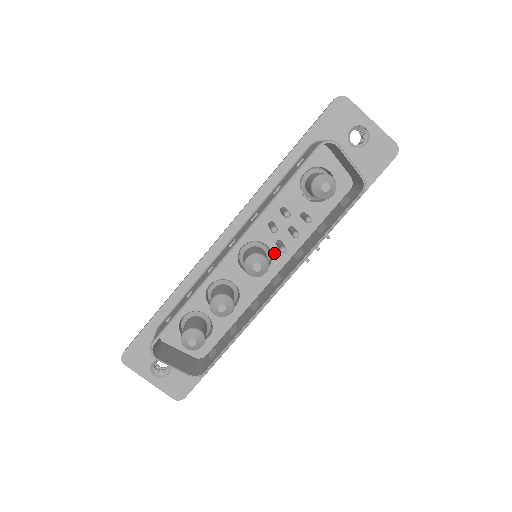
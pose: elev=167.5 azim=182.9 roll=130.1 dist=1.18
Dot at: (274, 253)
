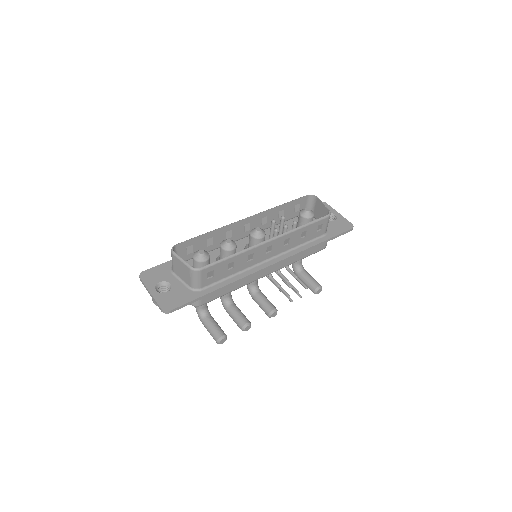
Dot at: occluded
